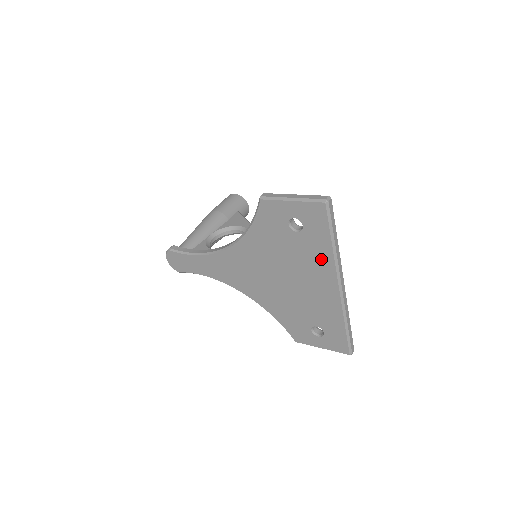
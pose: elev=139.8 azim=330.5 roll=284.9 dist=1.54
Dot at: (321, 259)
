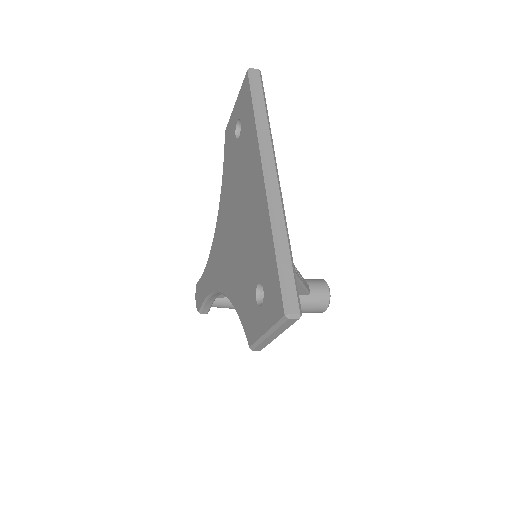
Dot at: (251, 149)
